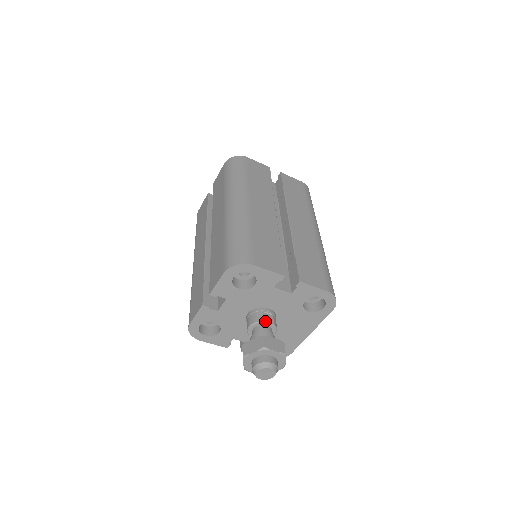
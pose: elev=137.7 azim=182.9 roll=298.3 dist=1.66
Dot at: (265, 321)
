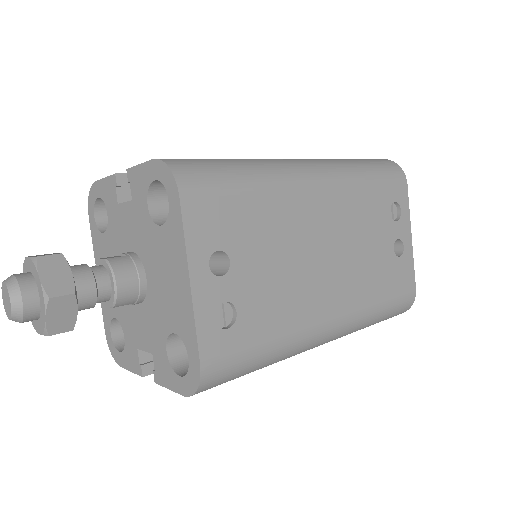
Dot at: (101, 258)
